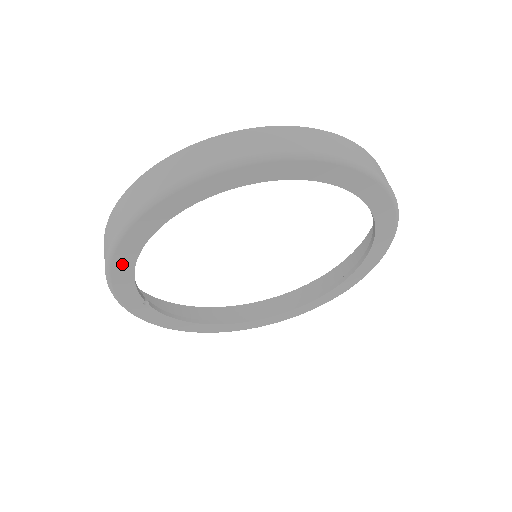
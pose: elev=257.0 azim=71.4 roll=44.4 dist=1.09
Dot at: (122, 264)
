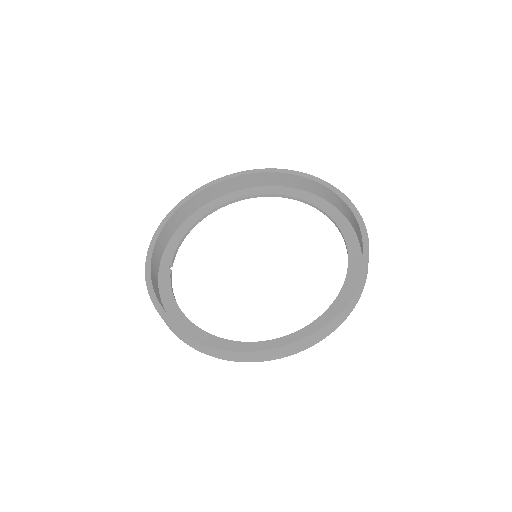
Dot at: (173, 315)
